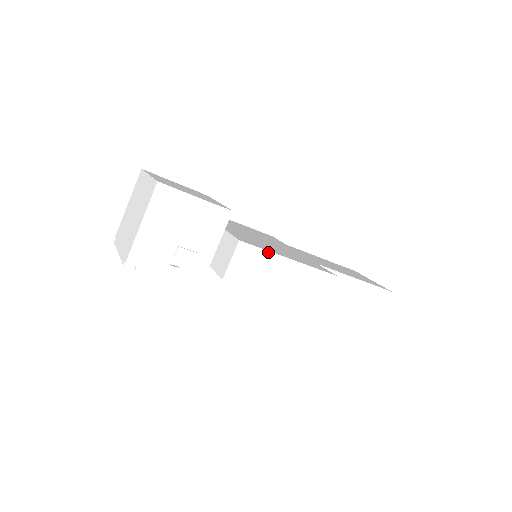
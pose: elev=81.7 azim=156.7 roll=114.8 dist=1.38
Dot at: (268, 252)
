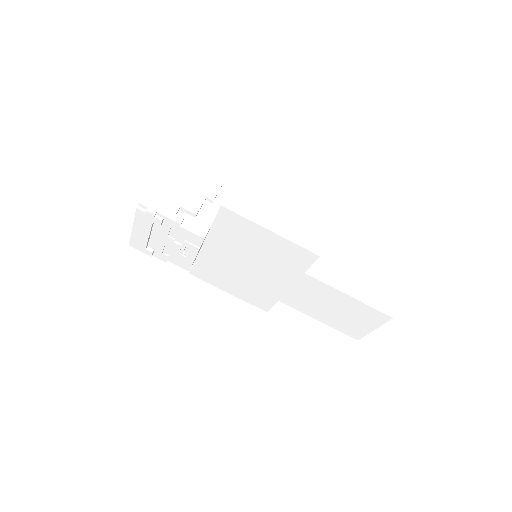
Dot at: (260, 195)
